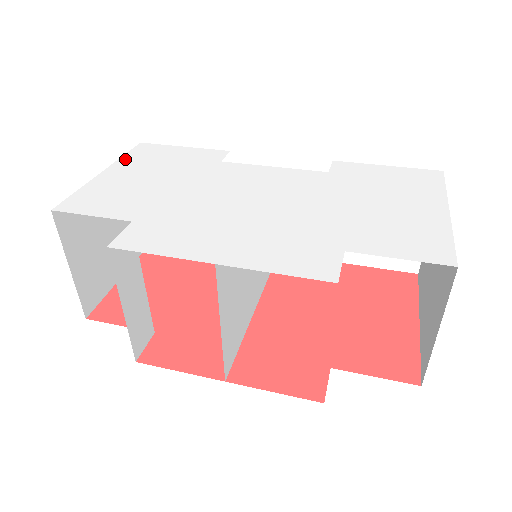
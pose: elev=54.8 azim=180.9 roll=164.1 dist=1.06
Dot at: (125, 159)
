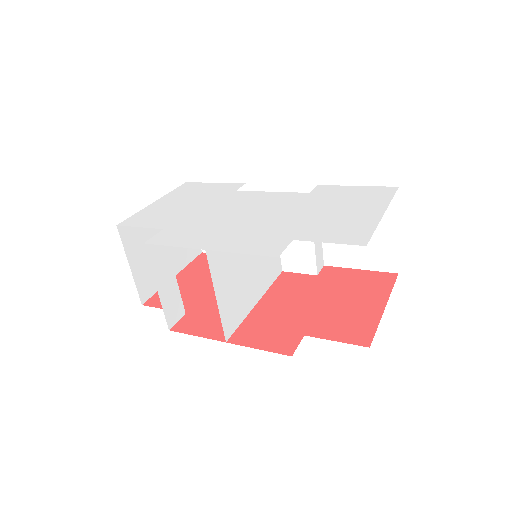
Dot at: (172, 193)
